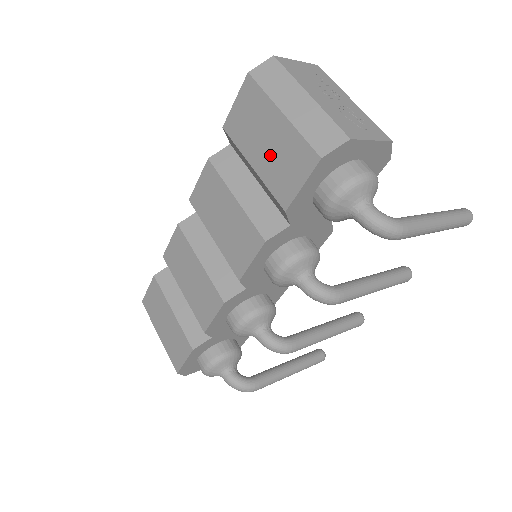
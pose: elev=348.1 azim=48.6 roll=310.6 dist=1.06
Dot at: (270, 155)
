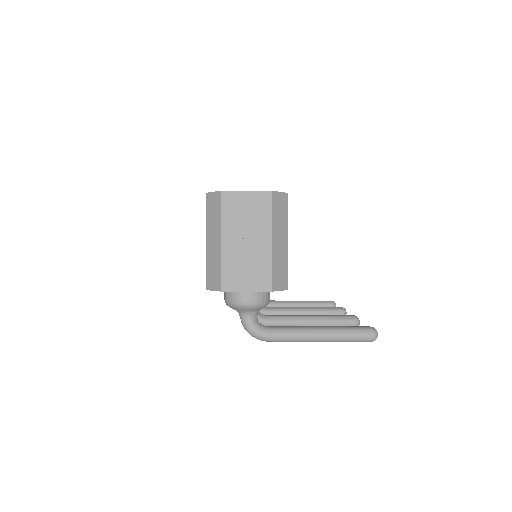
Dot at: occluded
